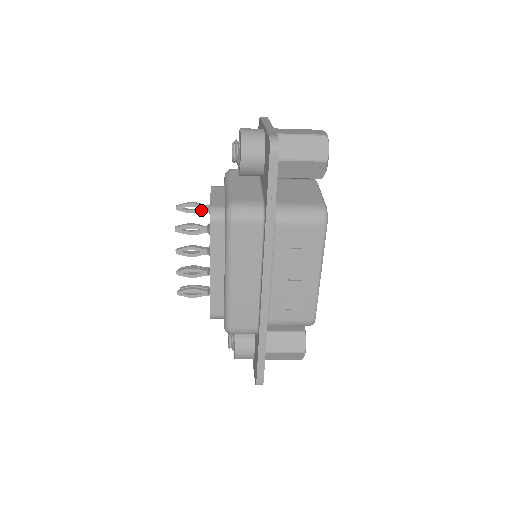
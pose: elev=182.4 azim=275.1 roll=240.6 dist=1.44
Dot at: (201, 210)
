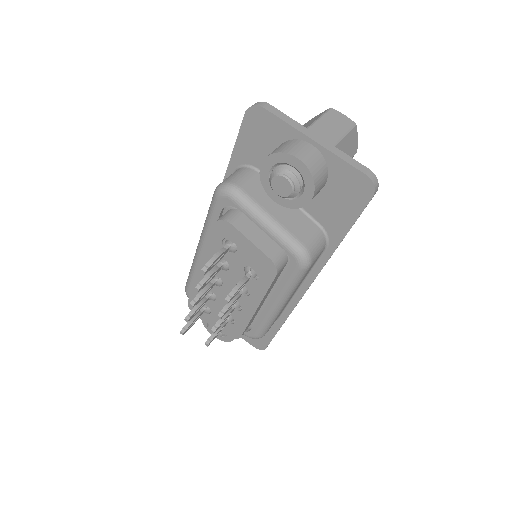
Dot at: (223, 255)
